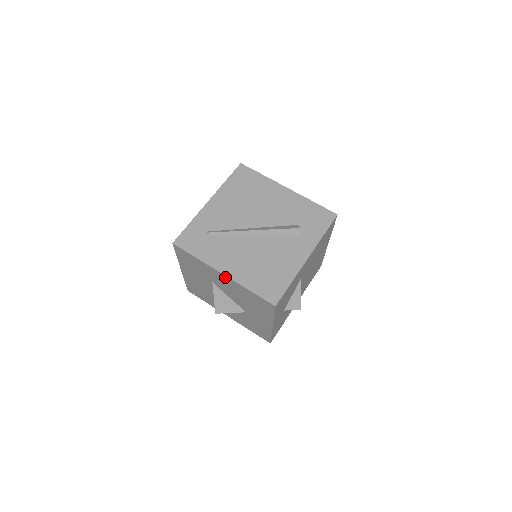
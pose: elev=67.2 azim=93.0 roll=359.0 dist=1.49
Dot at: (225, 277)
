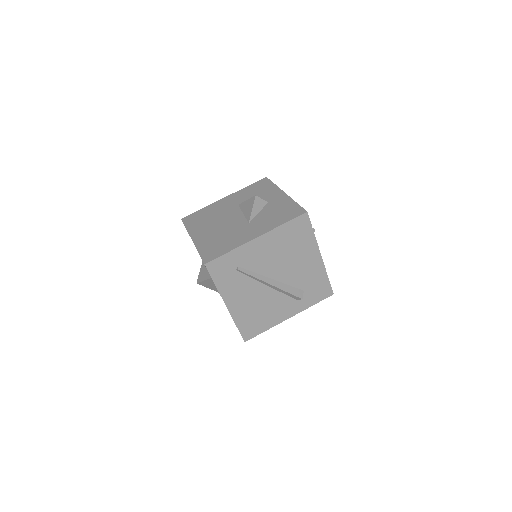
Dot at: (226, 306)
